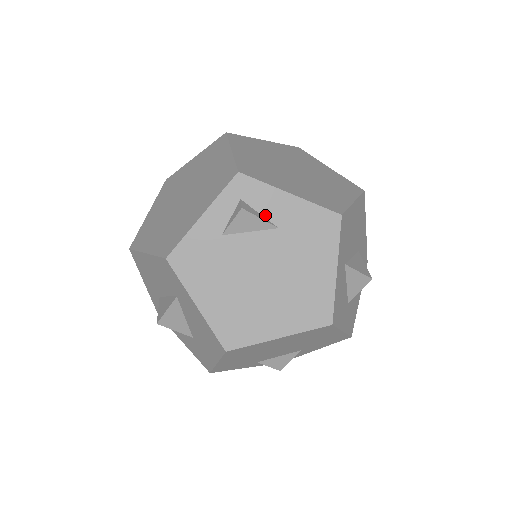
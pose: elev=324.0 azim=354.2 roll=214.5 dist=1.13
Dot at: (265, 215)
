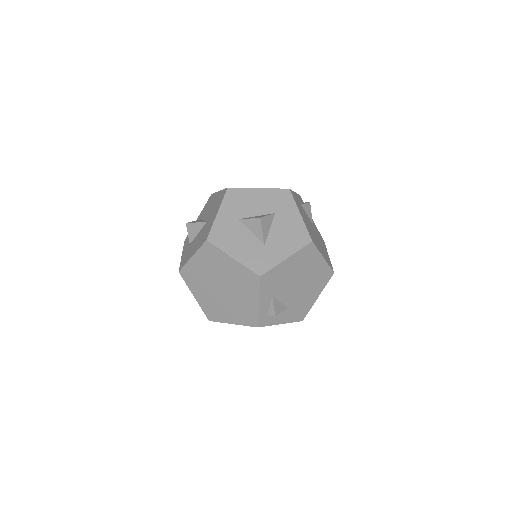
Dot at: occluded
